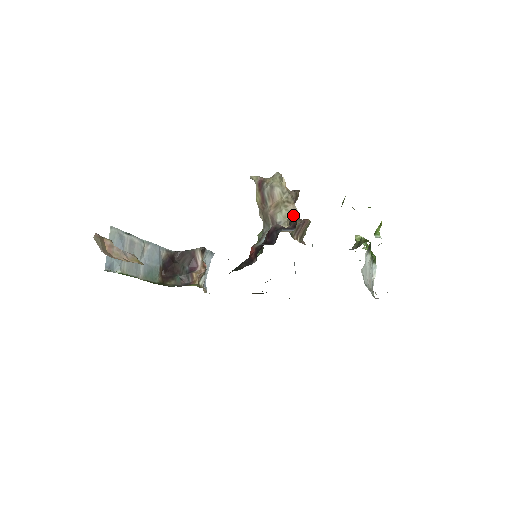
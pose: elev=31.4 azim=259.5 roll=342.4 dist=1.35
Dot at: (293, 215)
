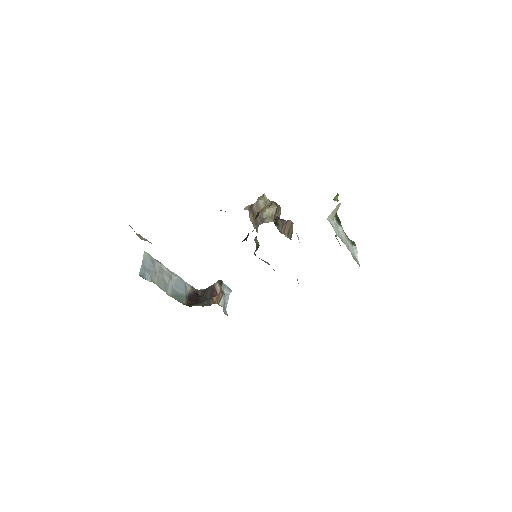
Dot at: (277, 217)
